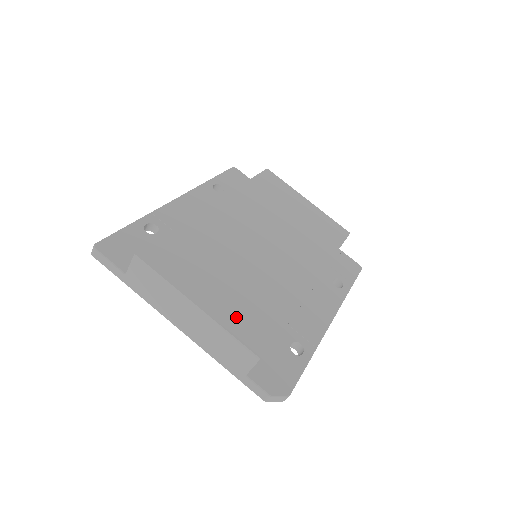
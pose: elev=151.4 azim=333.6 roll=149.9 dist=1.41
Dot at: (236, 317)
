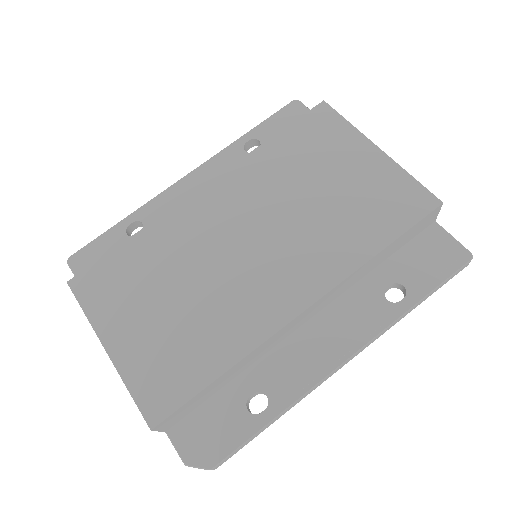
Dot at: (147, 368)
